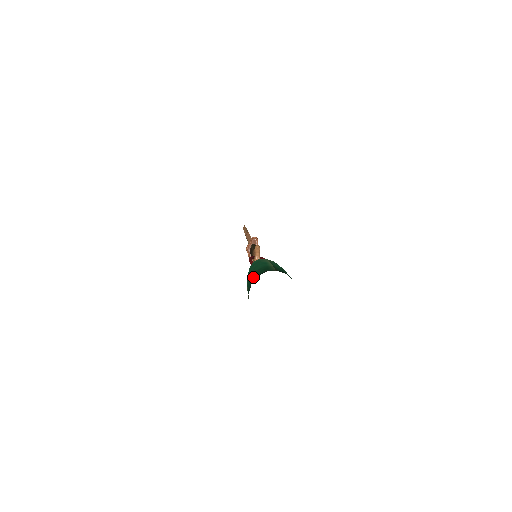
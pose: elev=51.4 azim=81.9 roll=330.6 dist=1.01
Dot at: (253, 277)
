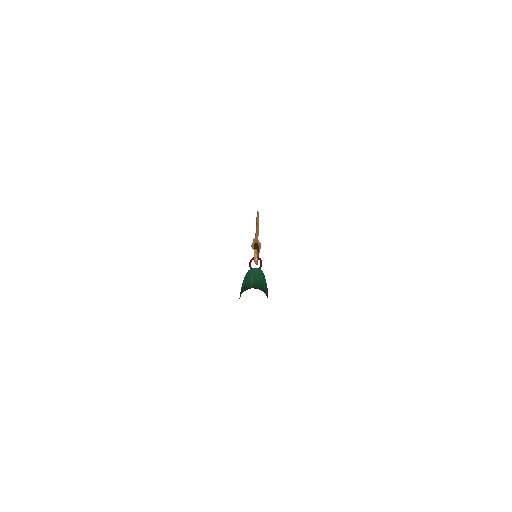
Dot at: (241, 292)
